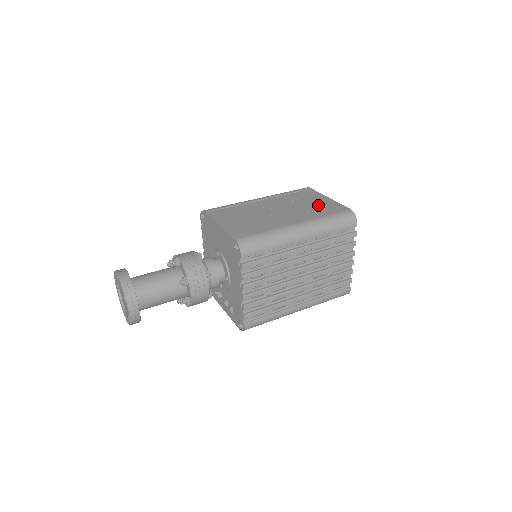
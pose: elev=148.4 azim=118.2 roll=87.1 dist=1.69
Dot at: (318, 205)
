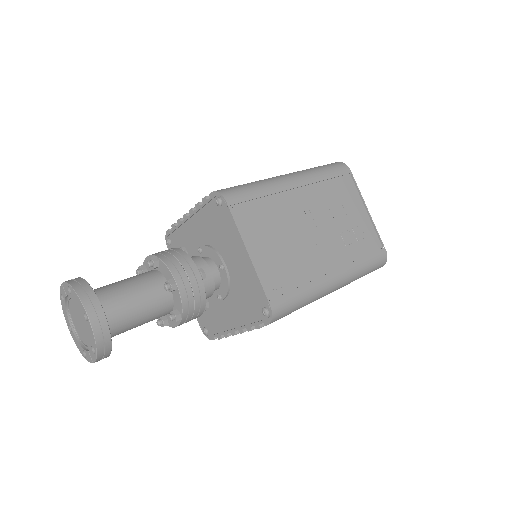
Dot at: (357, 228)
